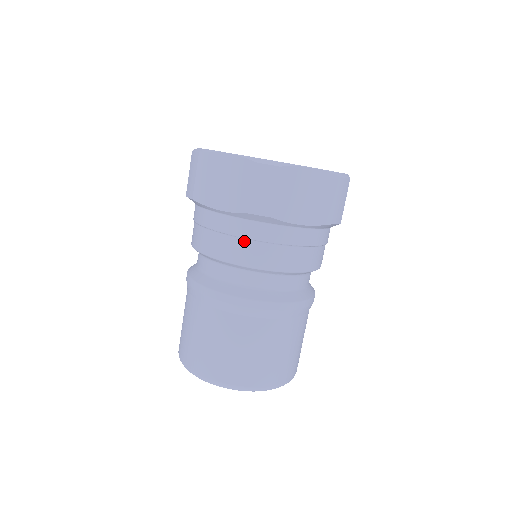
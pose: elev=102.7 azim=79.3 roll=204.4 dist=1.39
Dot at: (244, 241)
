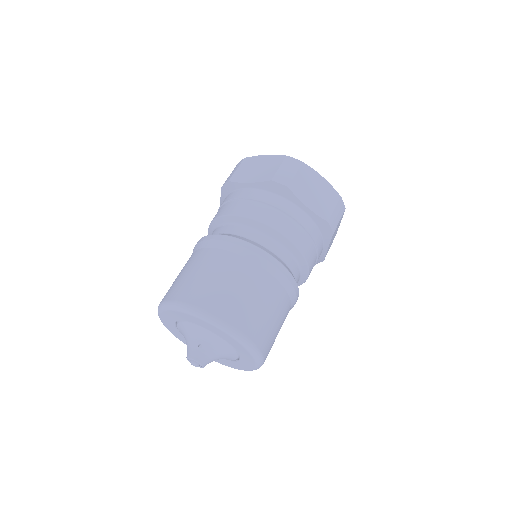
Dot at: (261, 204)
